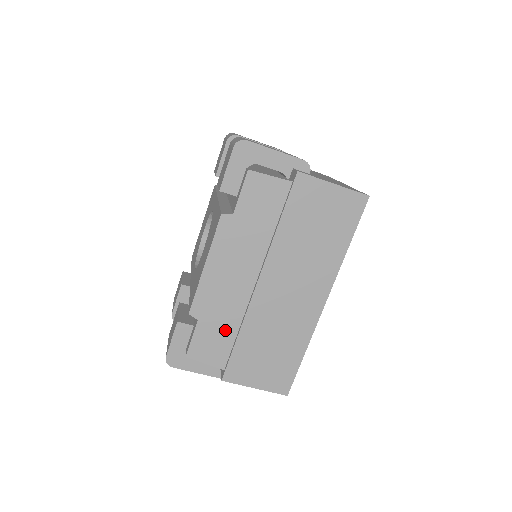
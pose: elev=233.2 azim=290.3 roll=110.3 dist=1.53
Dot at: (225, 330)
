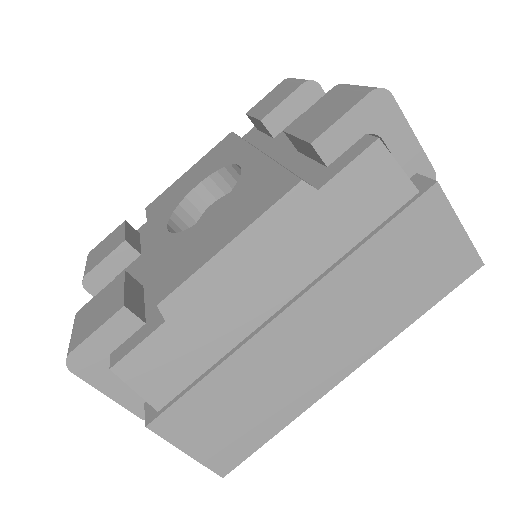
Dot at: (197, 354)
